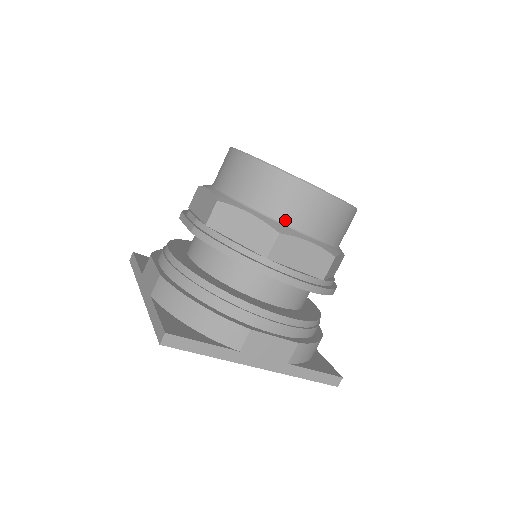
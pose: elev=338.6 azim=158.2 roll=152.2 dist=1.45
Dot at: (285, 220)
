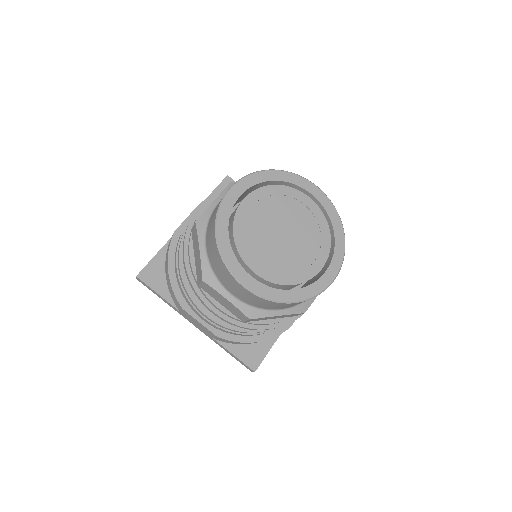
Dot at: (216, 274)
